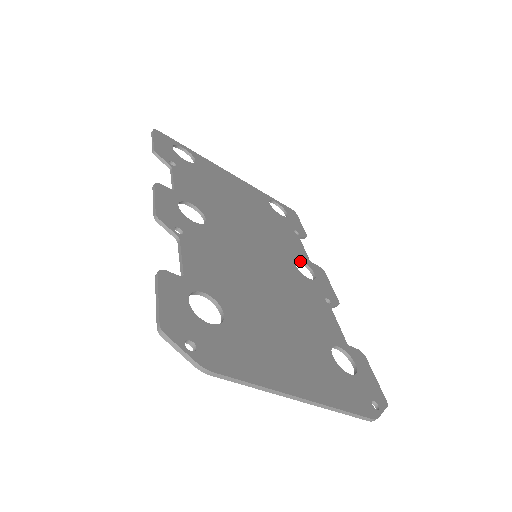
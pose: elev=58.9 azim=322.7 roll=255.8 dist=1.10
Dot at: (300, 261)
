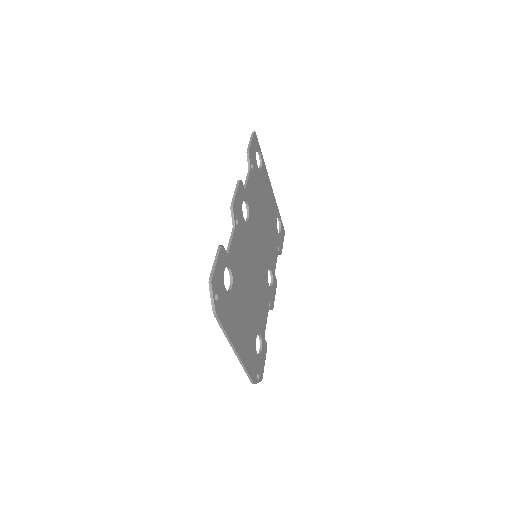
Dot at: (271, 270)
